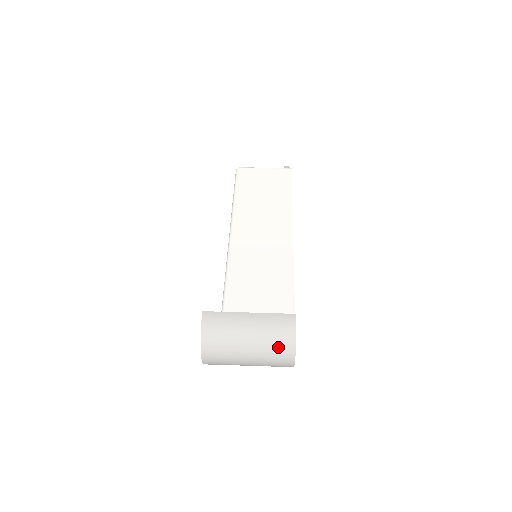
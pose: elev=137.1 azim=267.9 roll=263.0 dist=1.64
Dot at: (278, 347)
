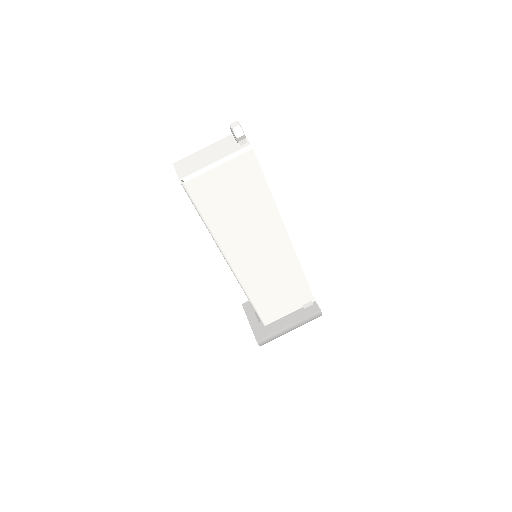
Dot at: occluded
